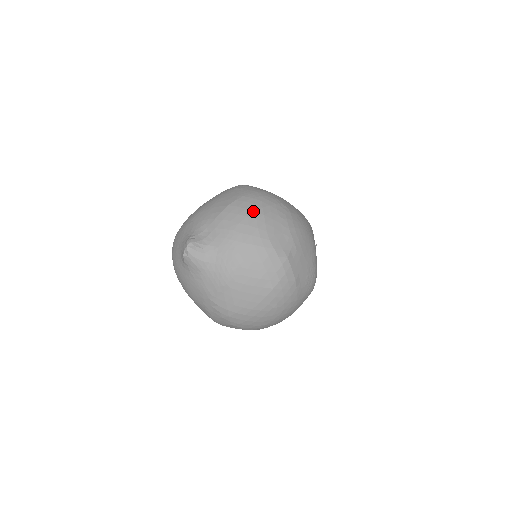
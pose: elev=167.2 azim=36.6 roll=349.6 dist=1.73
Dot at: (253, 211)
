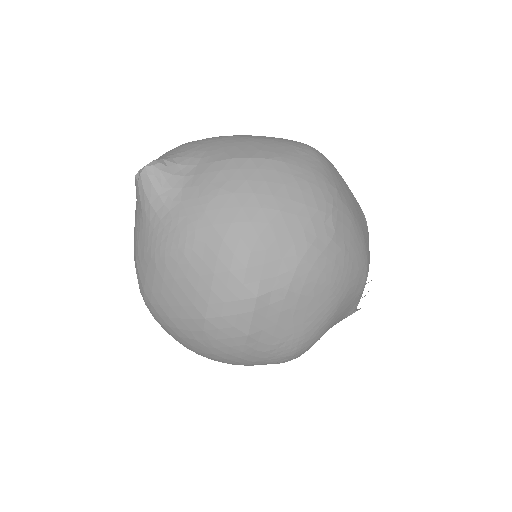
Dot at: (270, 192)
